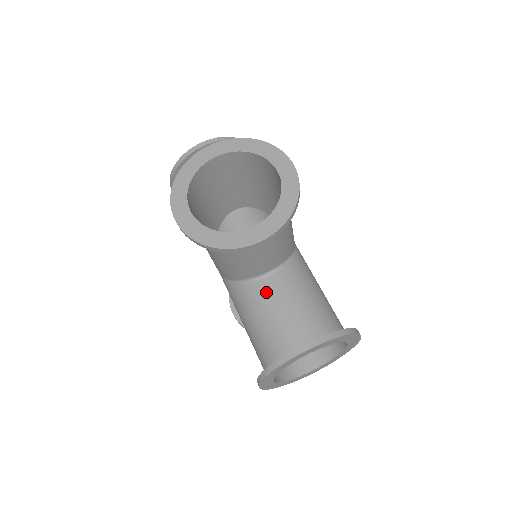
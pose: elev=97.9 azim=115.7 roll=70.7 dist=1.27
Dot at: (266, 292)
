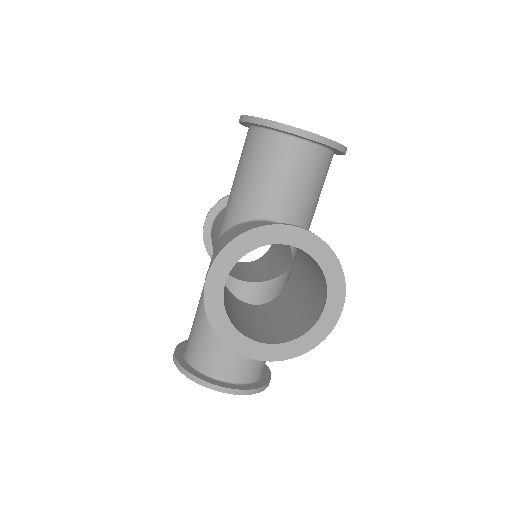
Dot at: occluded
